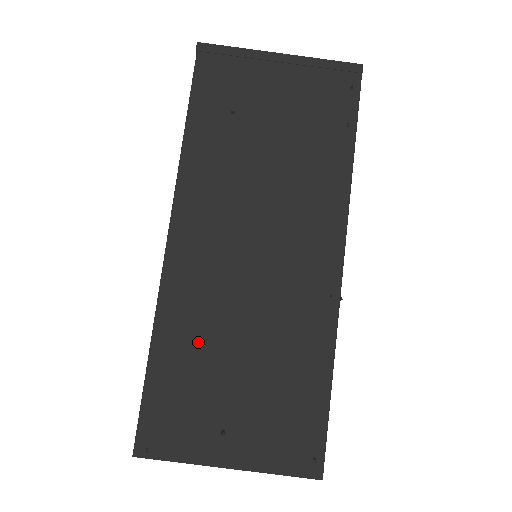
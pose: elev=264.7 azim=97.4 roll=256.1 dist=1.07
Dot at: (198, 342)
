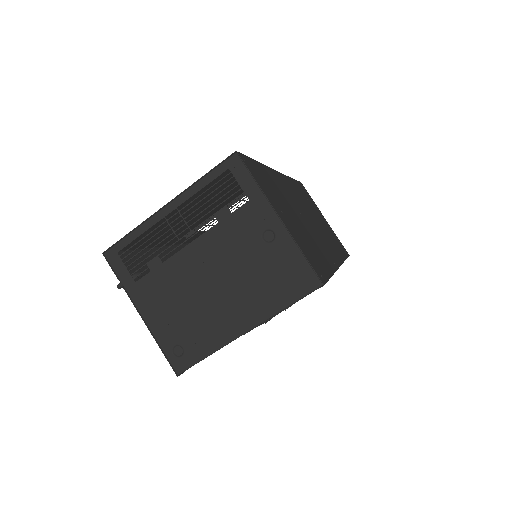
Dot at: (280, 191)
